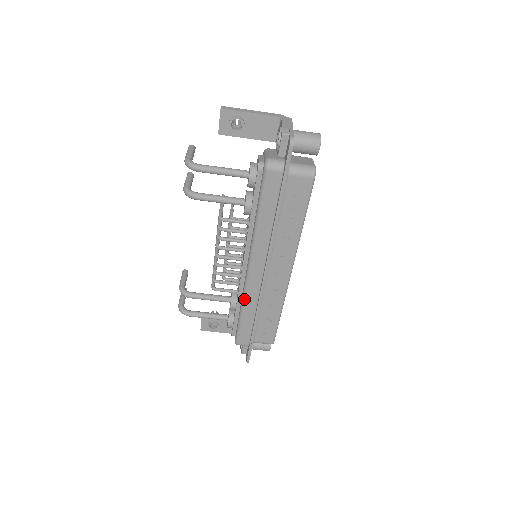
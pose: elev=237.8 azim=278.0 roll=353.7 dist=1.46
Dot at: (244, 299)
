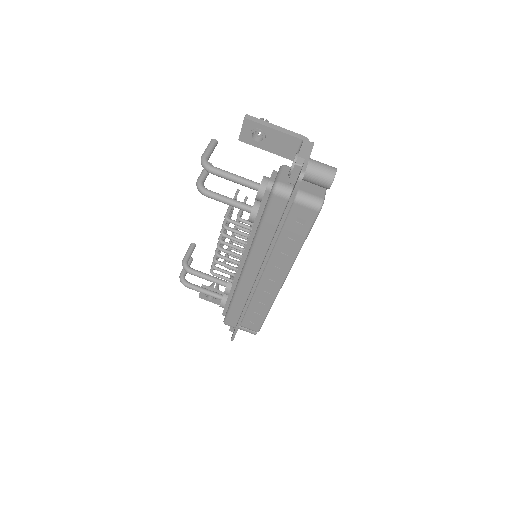
Dot at: (236, 292)
